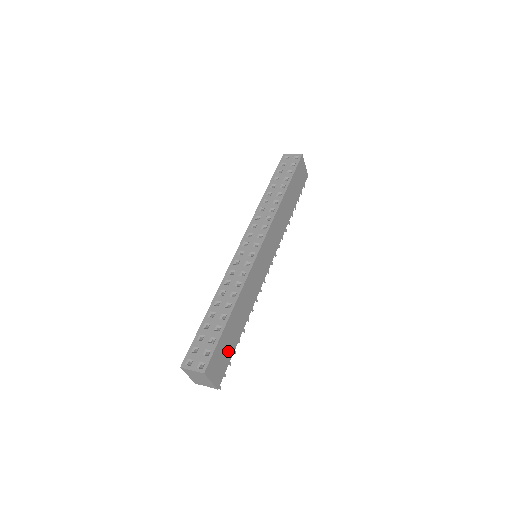
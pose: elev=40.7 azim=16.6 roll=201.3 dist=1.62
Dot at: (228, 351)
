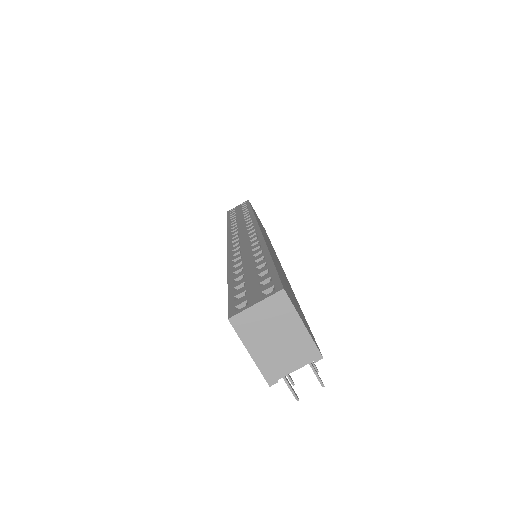
Dot at: occluded
